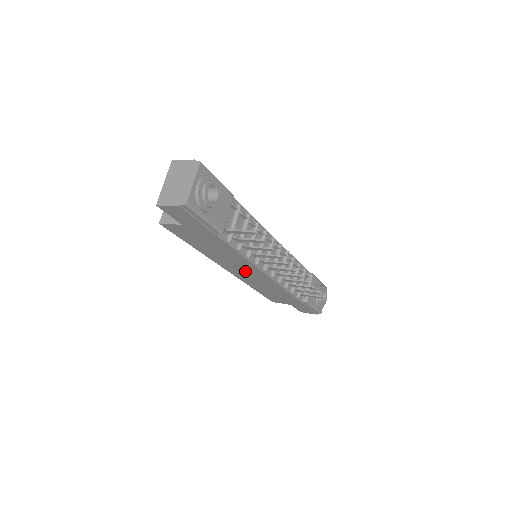
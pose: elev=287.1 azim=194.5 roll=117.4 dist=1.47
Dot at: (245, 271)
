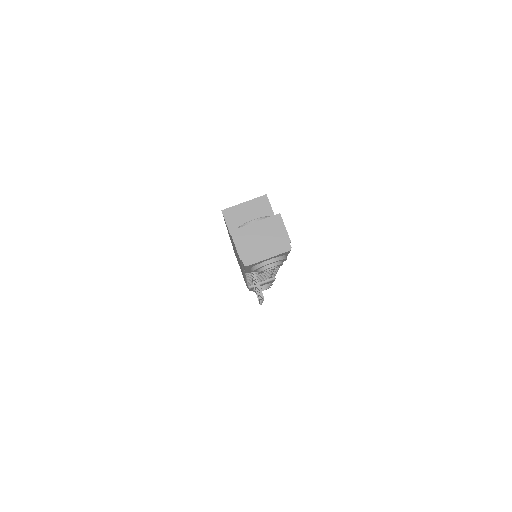
Dot at: occluded
